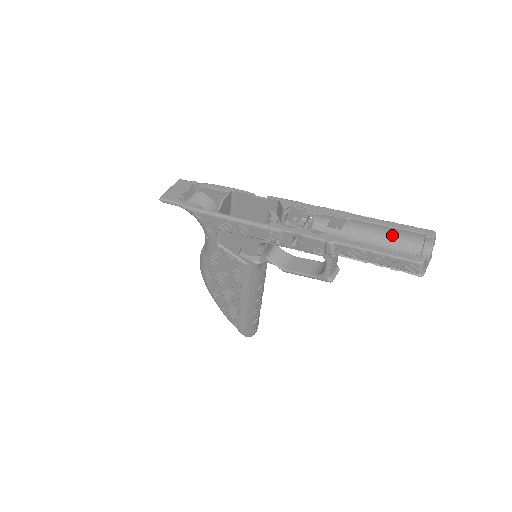
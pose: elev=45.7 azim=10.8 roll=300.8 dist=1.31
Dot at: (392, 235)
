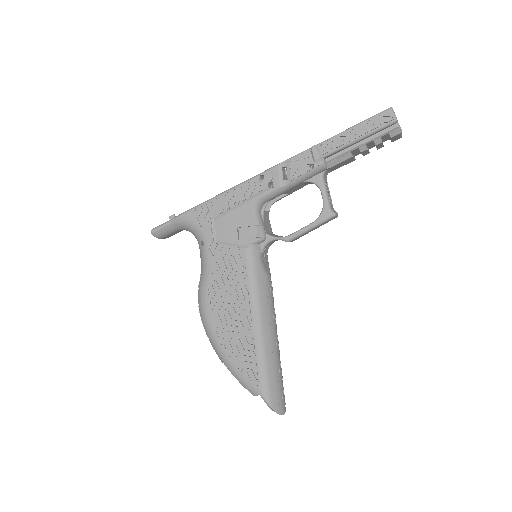
Dot at: occluded
